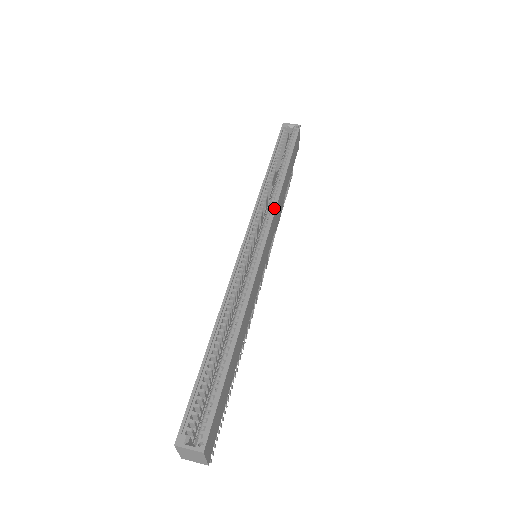
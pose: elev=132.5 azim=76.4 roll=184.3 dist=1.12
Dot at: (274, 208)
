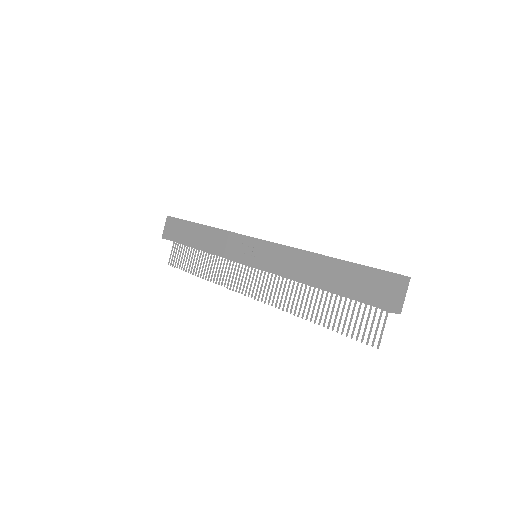
Dot at: occluded
